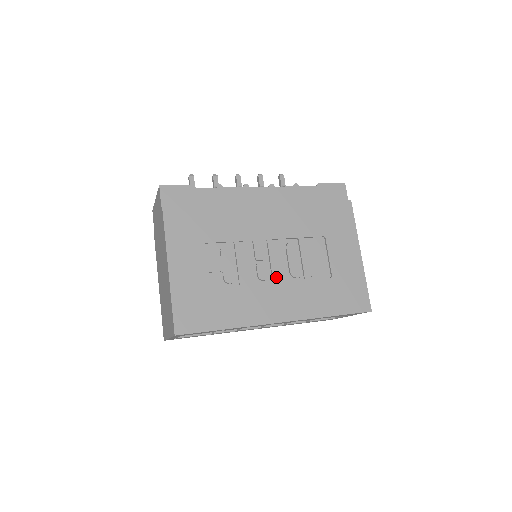
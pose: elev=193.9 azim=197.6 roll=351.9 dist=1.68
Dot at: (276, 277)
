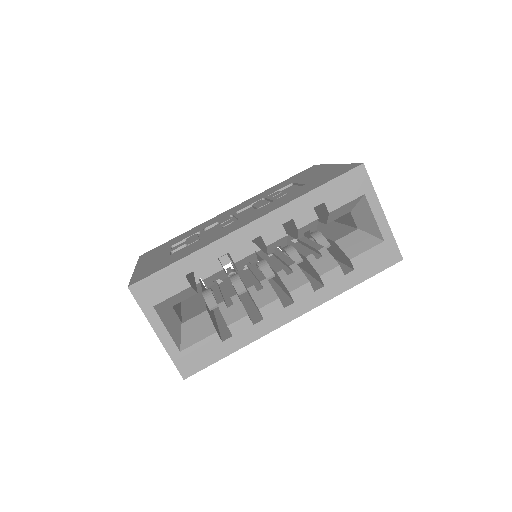
Dot at: occluded
